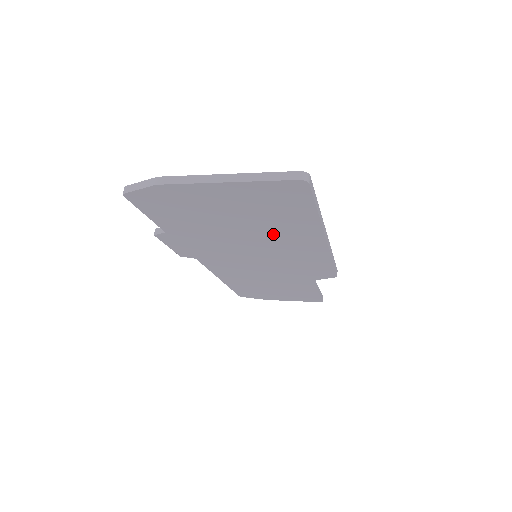
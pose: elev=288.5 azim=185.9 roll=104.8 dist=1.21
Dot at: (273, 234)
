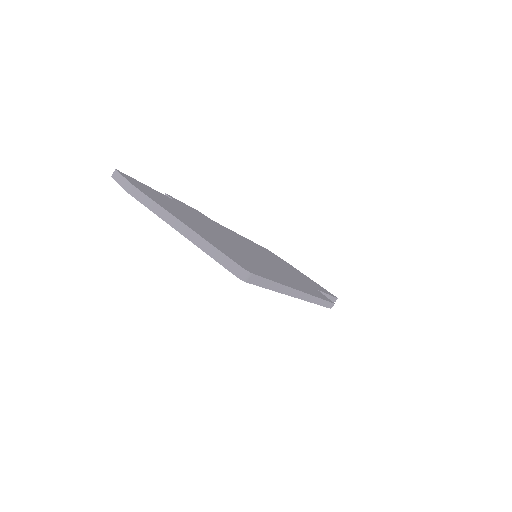
Dot at: occluded
